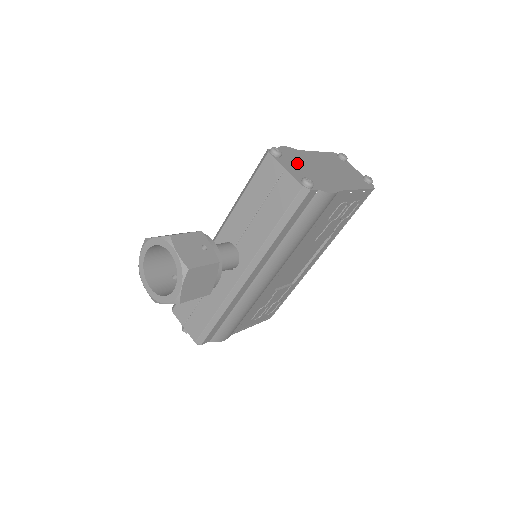
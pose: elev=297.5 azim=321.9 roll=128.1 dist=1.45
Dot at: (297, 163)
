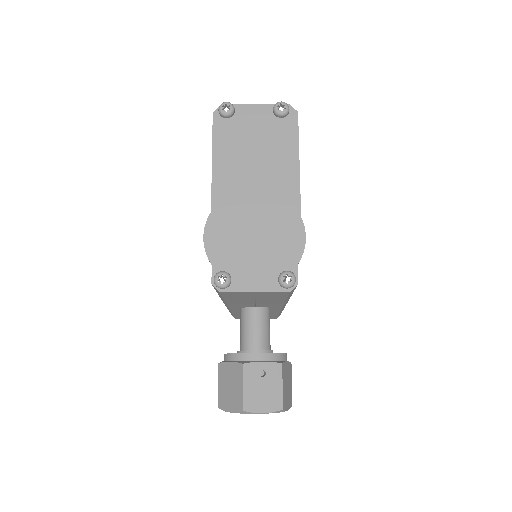
Dot at: (242, 250)
